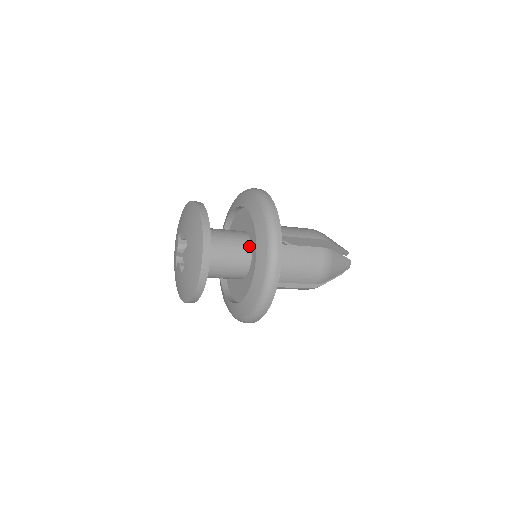
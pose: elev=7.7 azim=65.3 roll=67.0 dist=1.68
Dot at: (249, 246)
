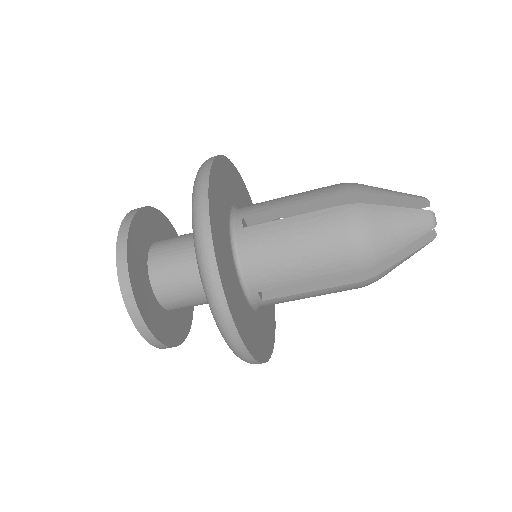
Dot at: occluded
